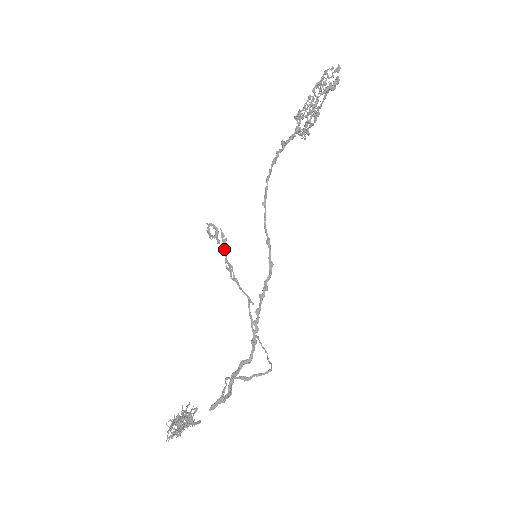
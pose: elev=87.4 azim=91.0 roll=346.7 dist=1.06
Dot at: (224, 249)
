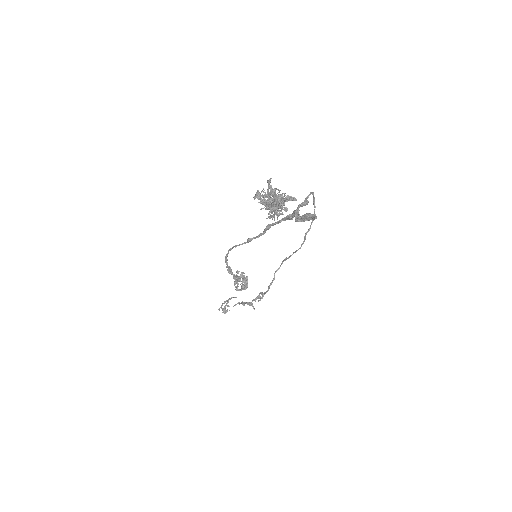
Dot at: (247, 304)
